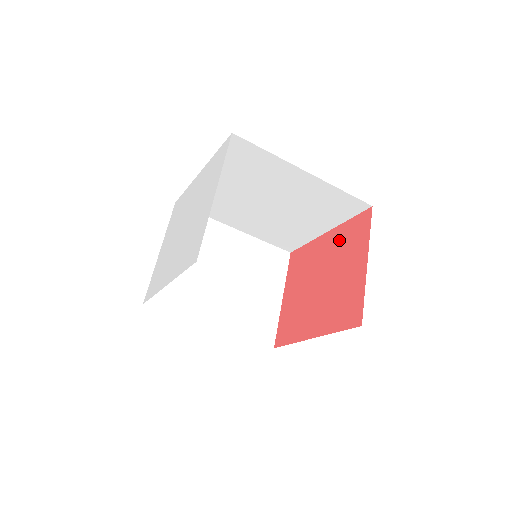
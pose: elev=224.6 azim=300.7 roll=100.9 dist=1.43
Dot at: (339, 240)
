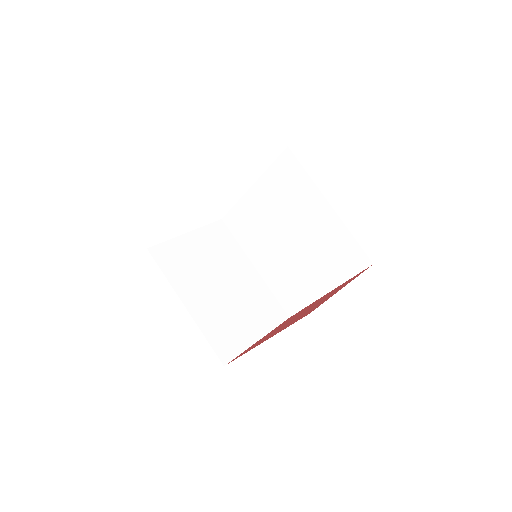
Dot at: (333, 290)
